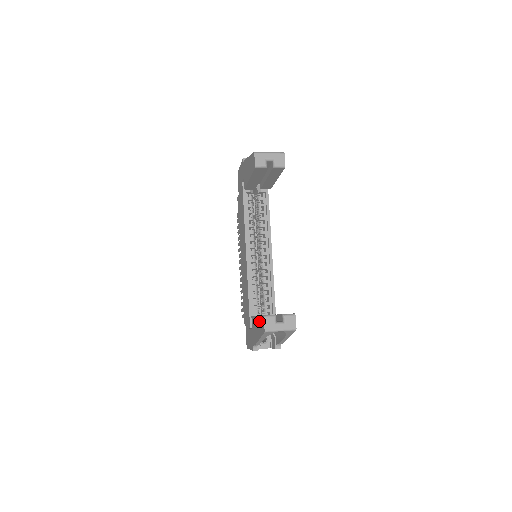
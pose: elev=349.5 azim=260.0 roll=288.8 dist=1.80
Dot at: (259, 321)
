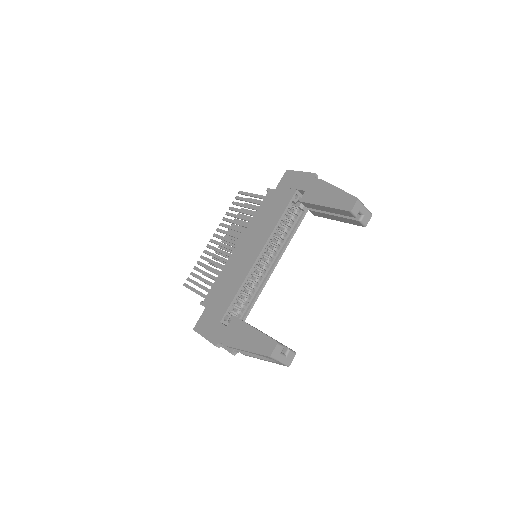
Dot at: (259, 337)
